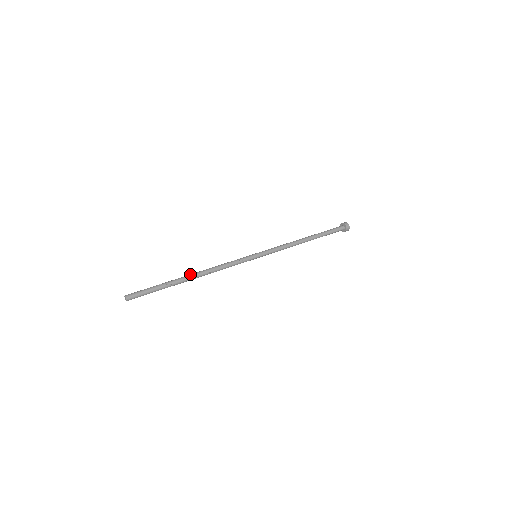
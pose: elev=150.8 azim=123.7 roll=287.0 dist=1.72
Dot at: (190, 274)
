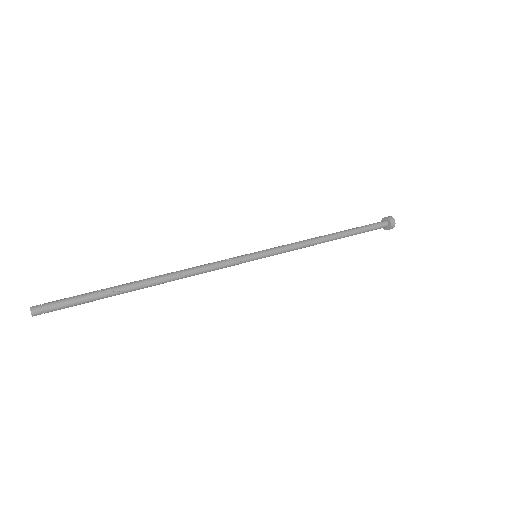
Dot at: (147, 278)
